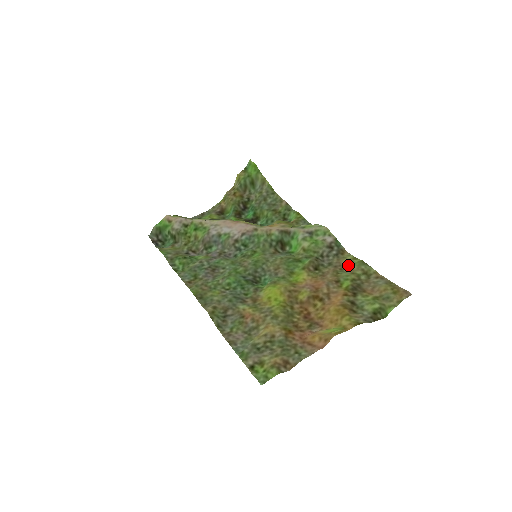
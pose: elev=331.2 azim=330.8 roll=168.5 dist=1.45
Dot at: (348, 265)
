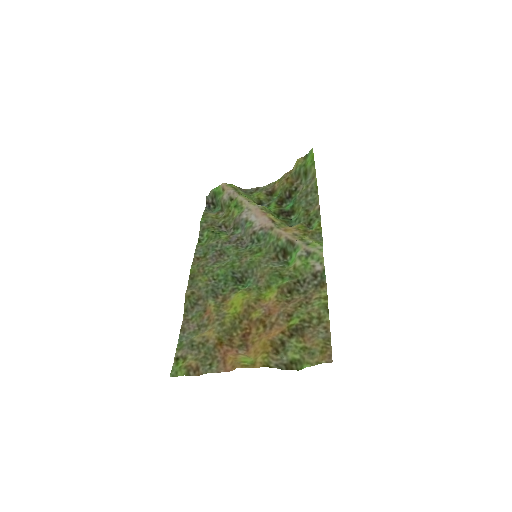
Dot at: (314, 302)
